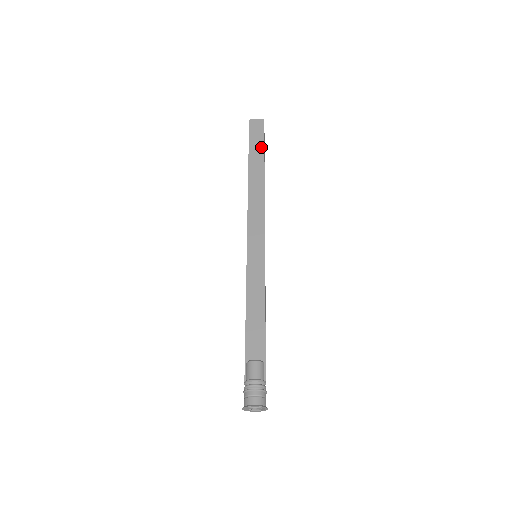
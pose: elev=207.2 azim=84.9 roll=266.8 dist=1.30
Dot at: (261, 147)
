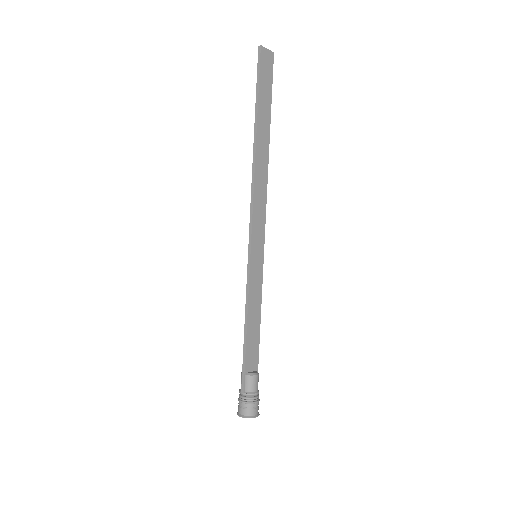
Dot at: (269, 101)
